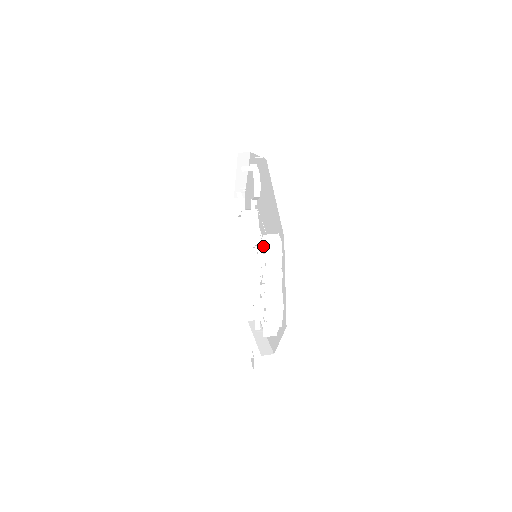
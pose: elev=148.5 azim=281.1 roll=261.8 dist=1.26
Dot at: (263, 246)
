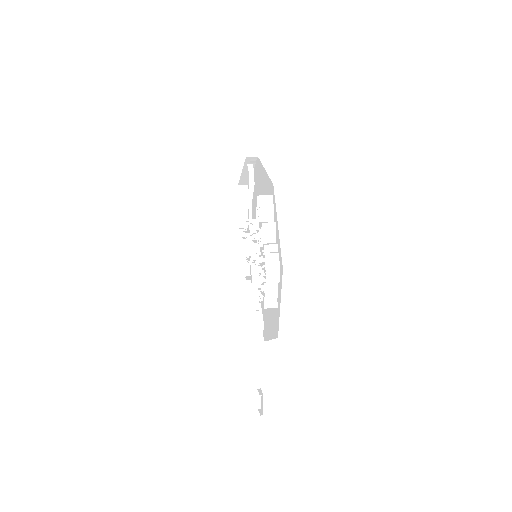
Dot at: (257, 207)
